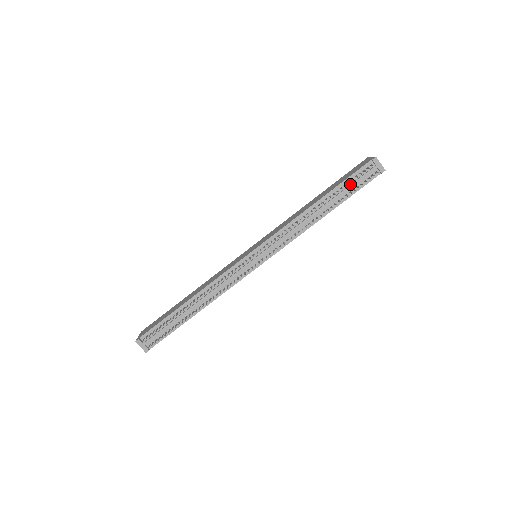
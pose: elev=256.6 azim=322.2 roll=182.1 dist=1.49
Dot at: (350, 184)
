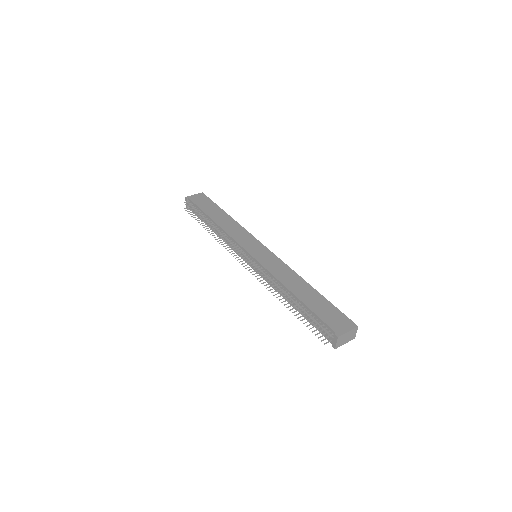
Dot at: (314, 319)
